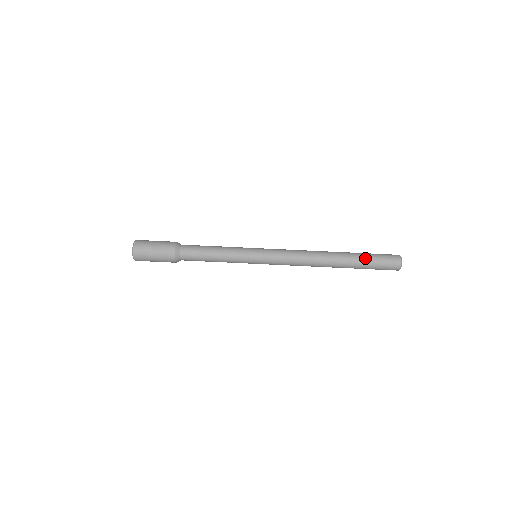
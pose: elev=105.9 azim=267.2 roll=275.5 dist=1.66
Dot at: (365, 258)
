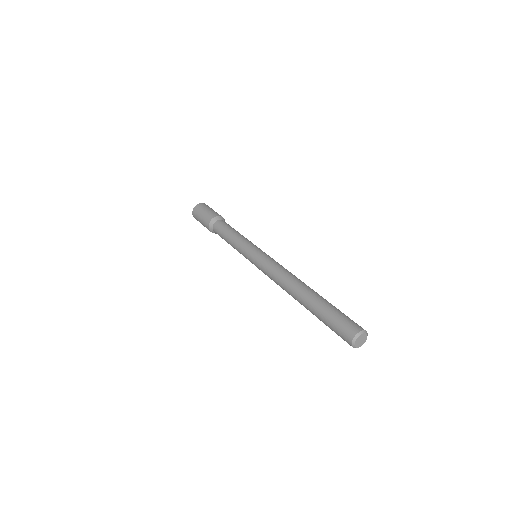
Dot at: (326, 308)
